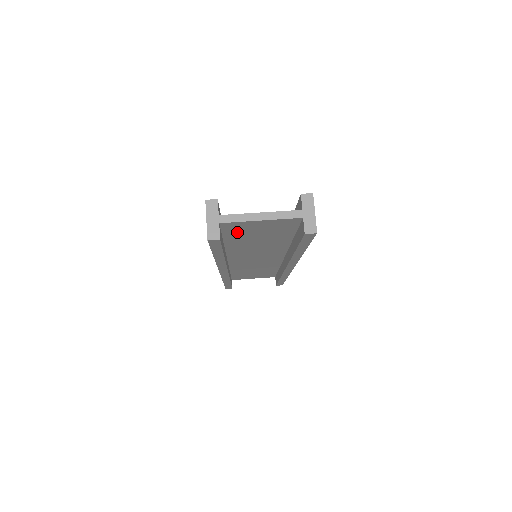
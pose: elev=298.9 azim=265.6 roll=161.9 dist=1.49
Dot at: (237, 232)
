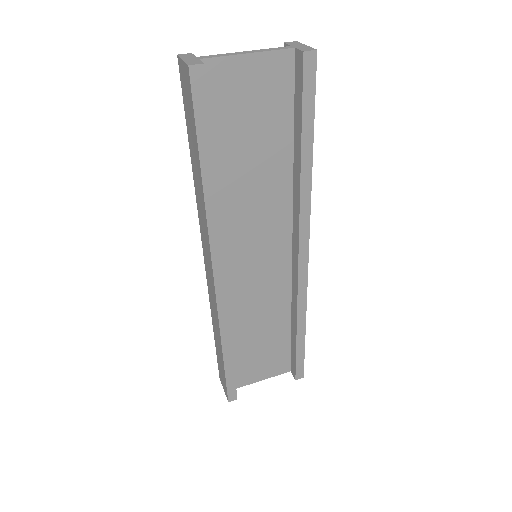
Dot at: (223, 110)
